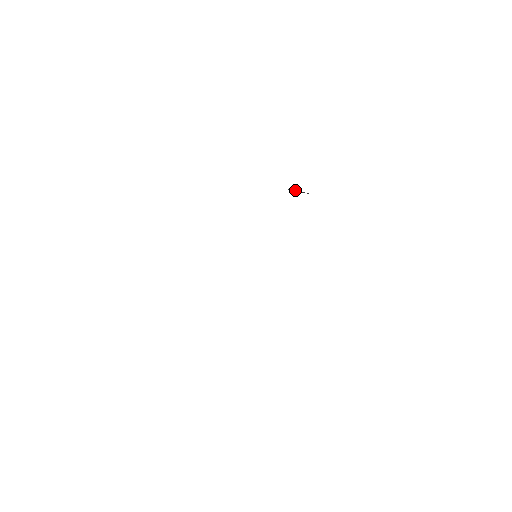
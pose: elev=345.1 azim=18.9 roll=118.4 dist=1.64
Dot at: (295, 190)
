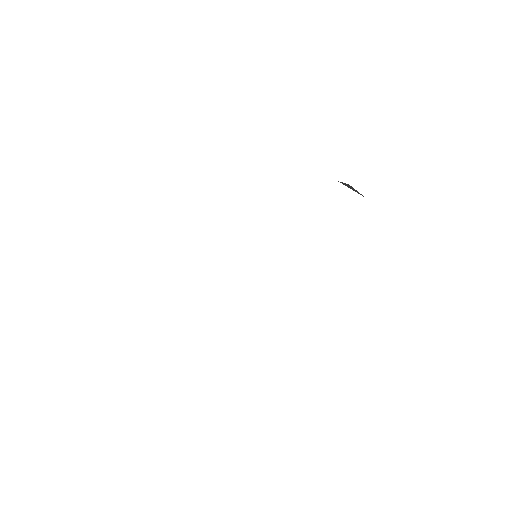
Dot at: (348, 185)
